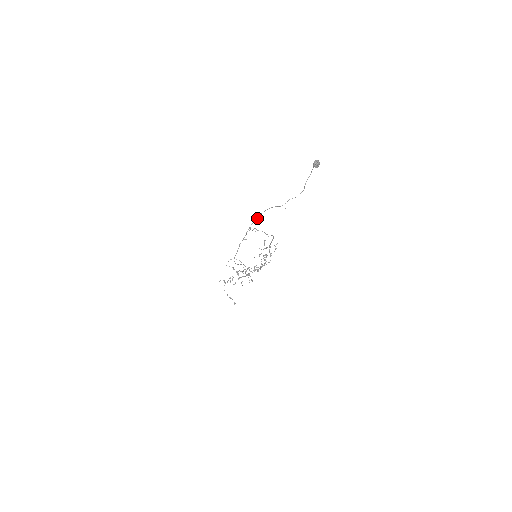
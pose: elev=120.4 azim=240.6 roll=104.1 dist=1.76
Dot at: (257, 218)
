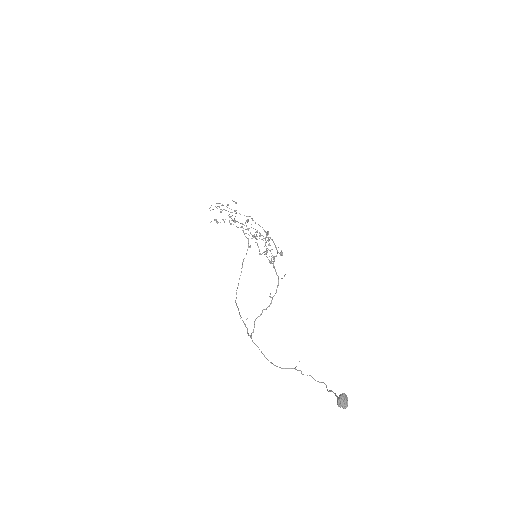
Dot at: occluded
